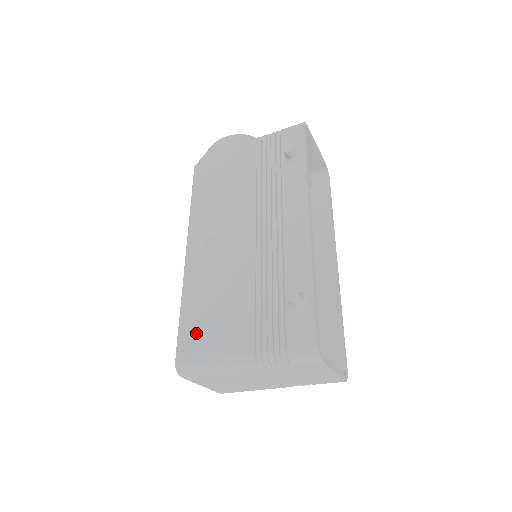
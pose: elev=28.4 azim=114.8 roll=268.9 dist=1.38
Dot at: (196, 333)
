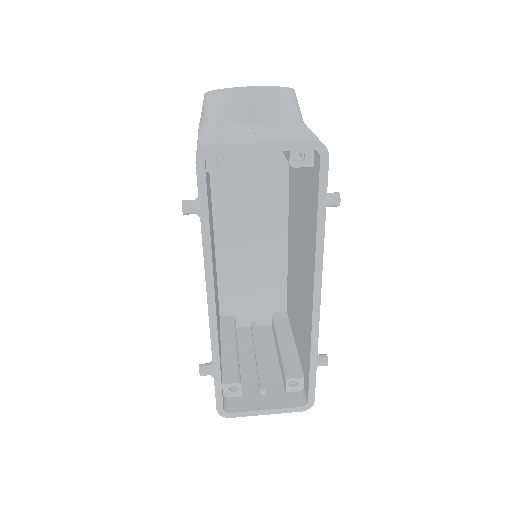
Dot at: occluded
